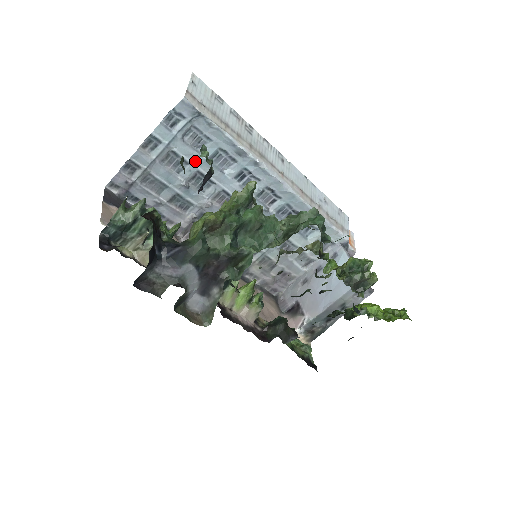
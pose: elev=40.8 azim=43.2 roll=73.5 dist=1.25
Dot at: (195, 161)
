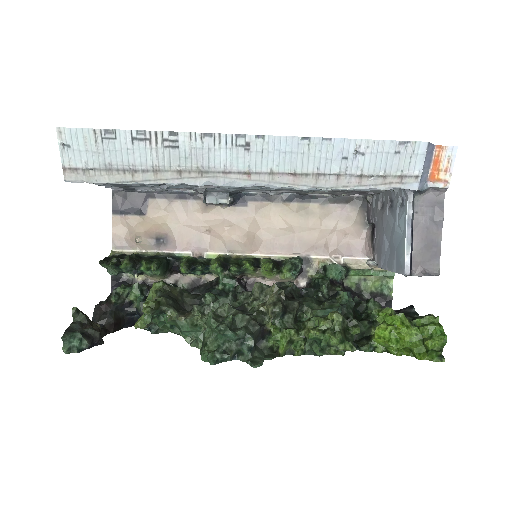
Dot at: occluded
